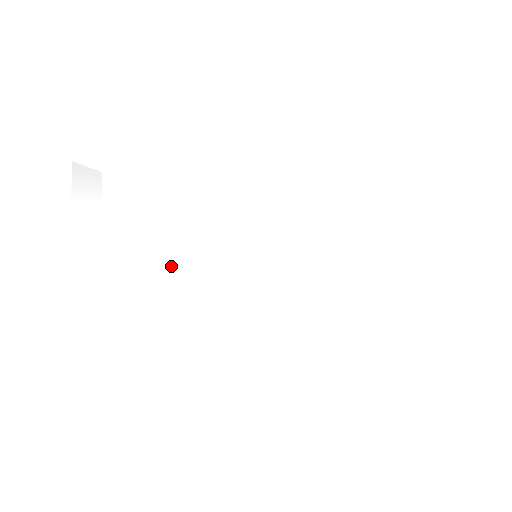
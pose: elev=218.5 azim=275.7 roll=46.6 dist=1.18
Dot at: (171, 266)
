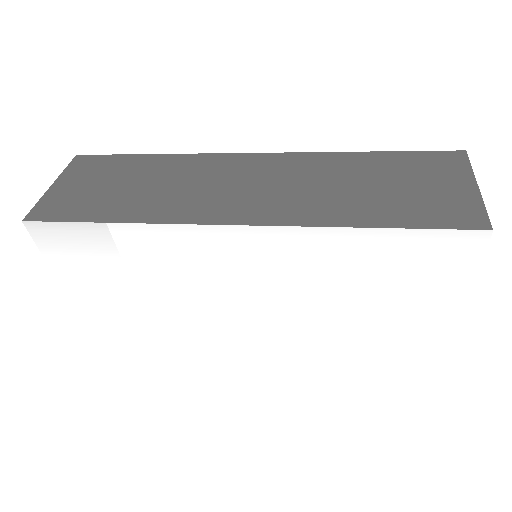
Dot at: (159, 299)
